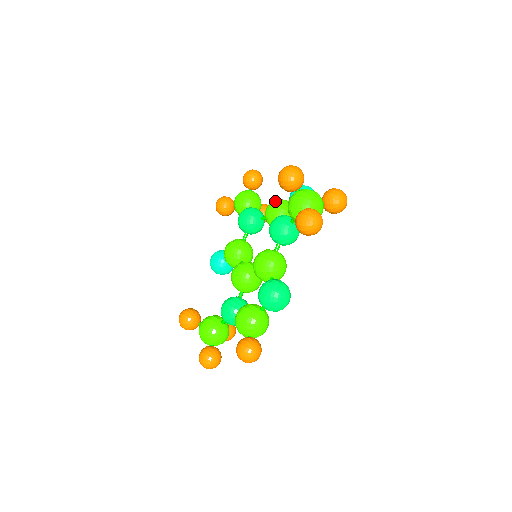
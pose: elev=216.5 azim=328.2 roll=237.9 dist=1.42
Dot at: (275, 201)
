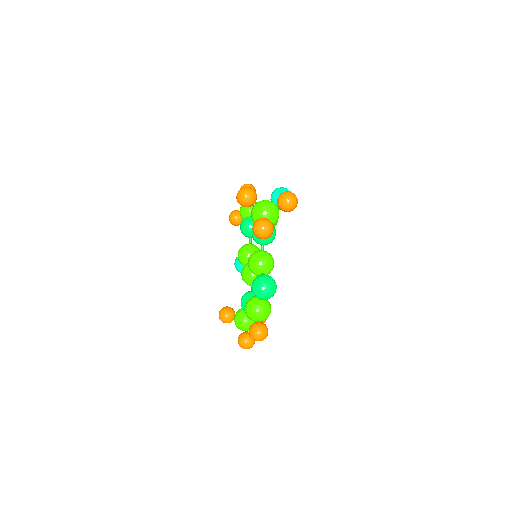
Dot at: occluded
